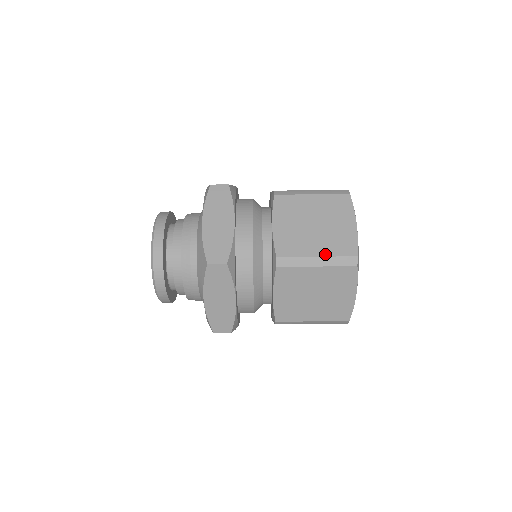
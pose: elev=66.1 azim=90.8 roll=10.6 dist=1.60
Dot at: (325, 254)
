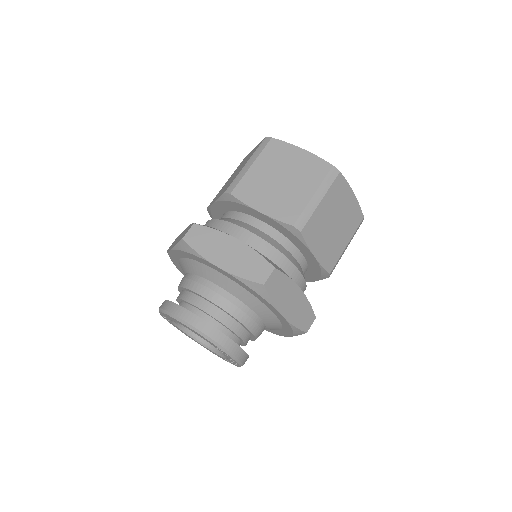
Dot at: (248, 159)
